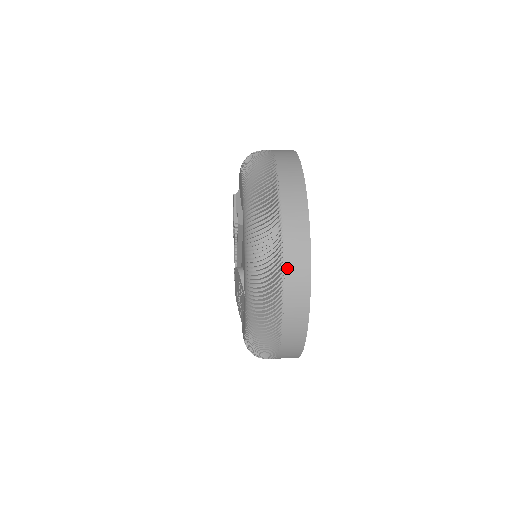
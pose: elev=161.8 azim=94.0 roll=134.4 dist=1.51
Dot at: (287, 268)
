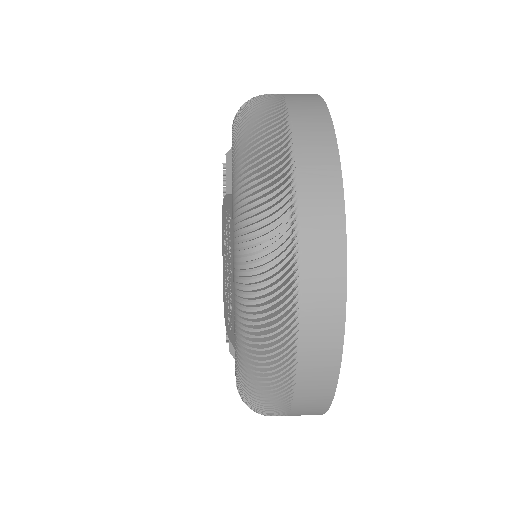
Dot at: (293, 111)
